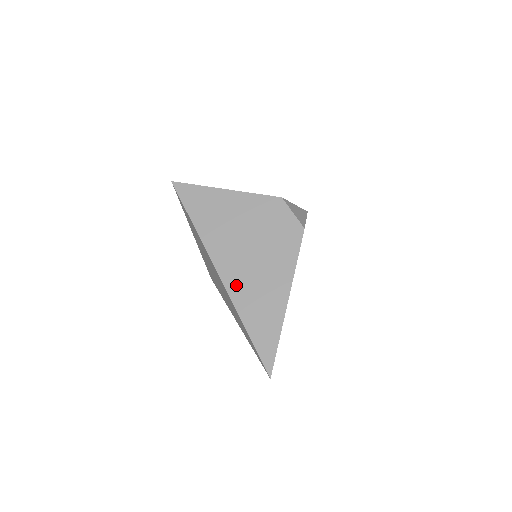
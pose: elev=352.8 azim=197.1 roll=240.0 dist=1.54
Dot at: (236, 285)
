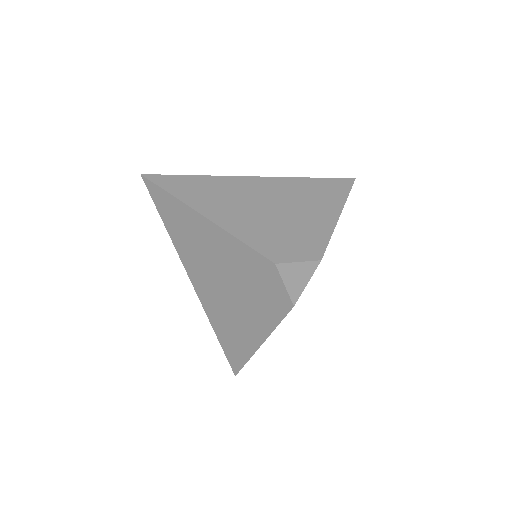
Dot at: (212, 309)
